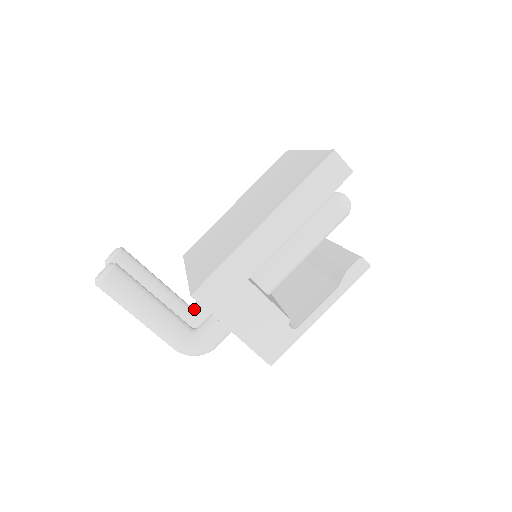
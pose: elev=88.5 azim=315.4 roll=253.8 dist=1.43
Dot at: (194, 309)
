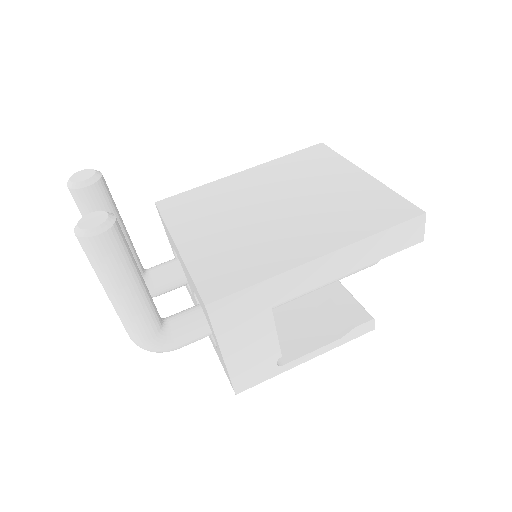
Dot at: (150, 278)
